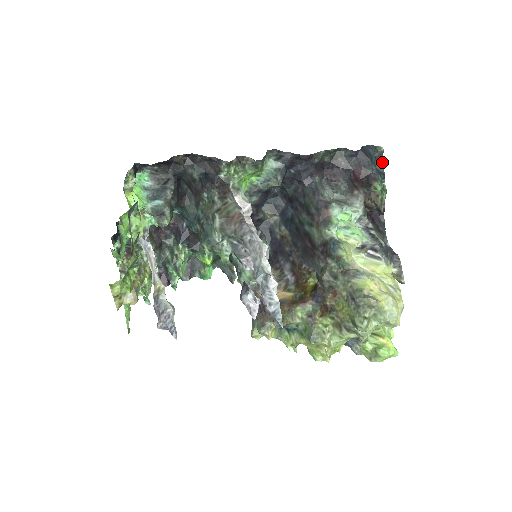
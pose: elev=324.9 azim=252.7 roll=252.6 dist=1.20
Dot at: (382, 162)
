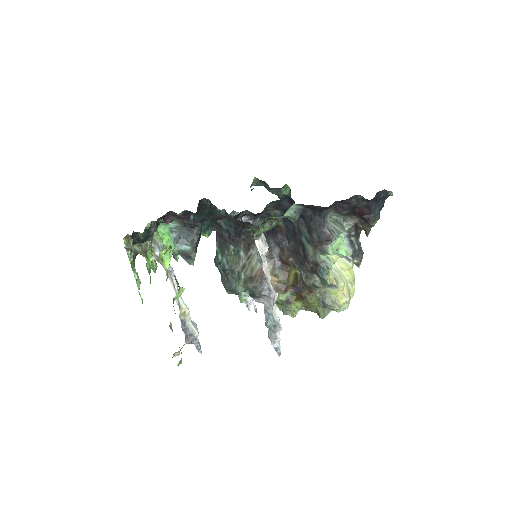
Dot at: occluded
